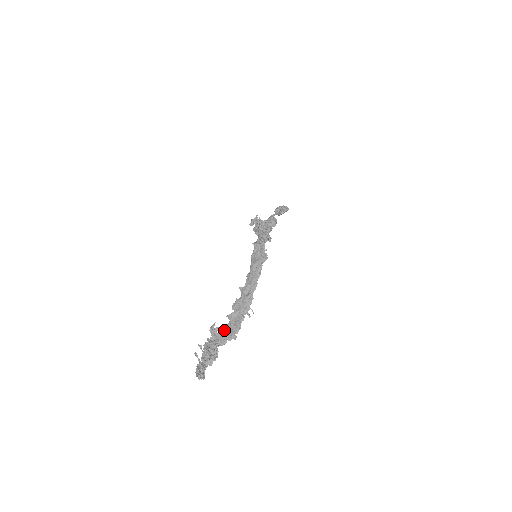
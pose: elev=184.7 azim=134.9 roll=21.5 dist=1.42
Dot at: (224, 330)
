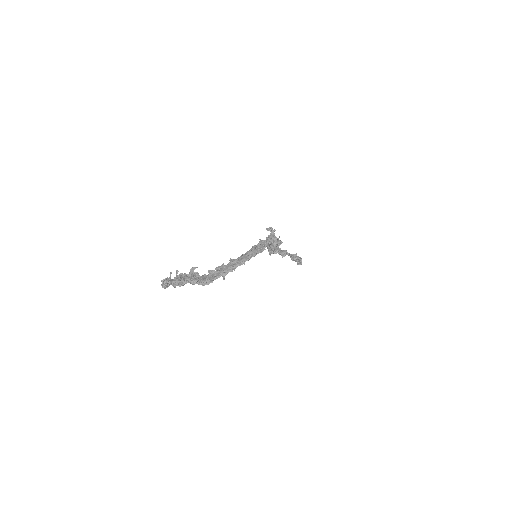
Dot at: (200, 277)
